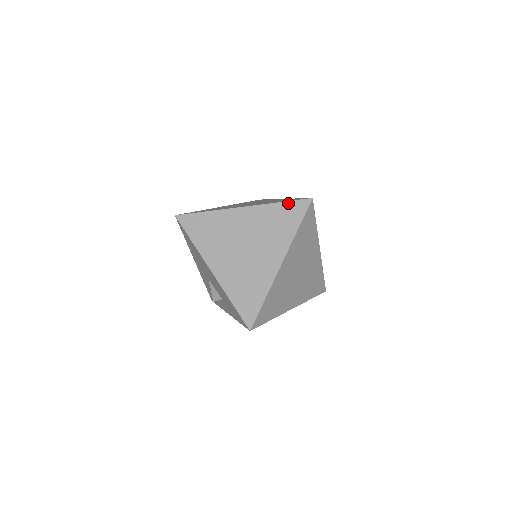
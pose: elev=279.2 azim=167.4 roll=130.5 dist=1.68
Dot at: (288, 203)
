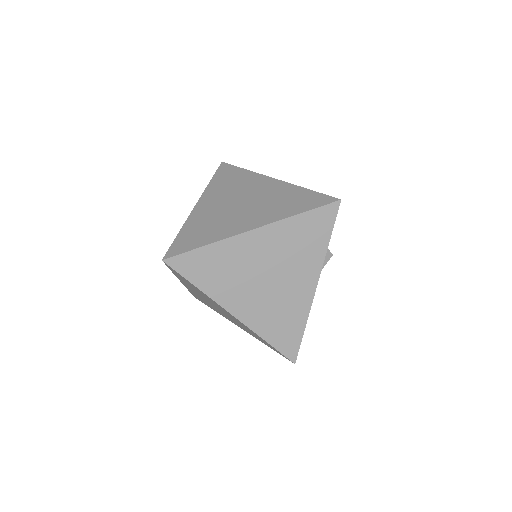
Dot at: (315, 193)
